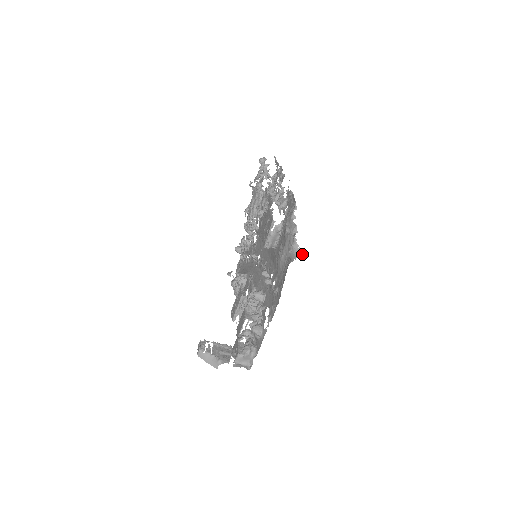
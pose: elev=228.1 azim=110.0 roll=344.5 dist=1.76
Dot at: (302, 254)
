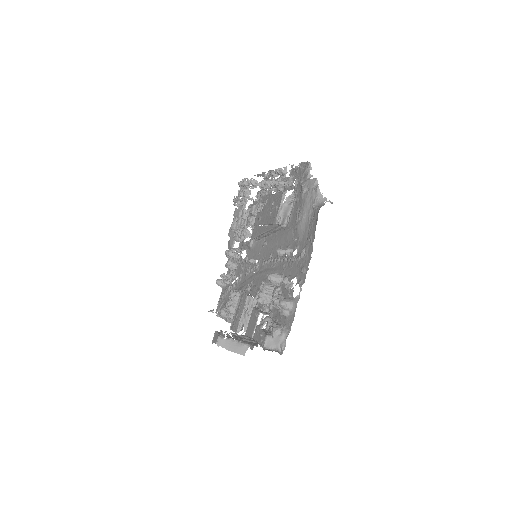
Dot at: occluded
